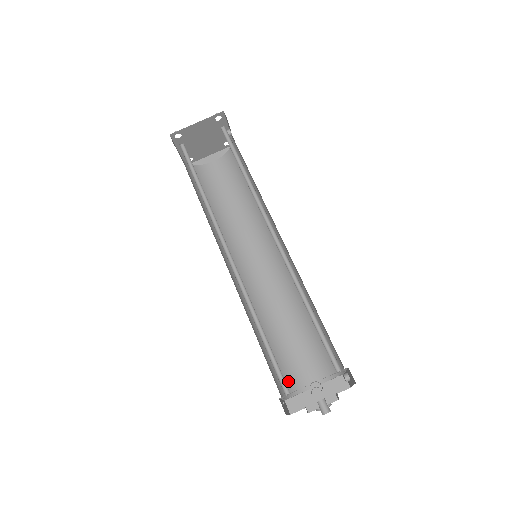
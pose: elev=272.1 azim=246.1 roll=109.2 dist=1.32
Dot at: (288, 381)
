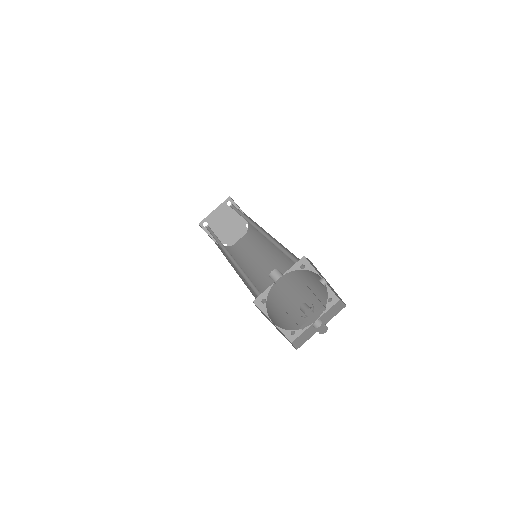
Dot at: (289, 323)
